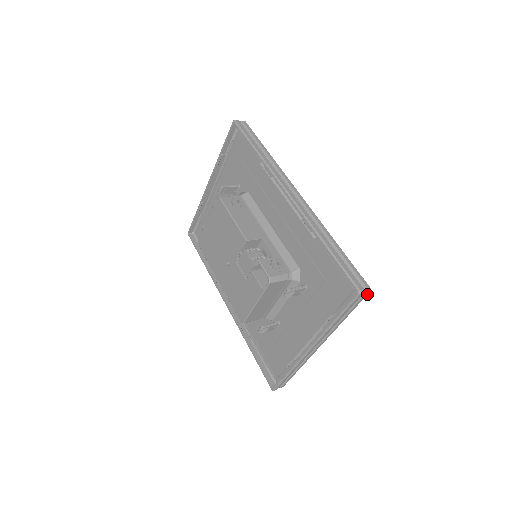
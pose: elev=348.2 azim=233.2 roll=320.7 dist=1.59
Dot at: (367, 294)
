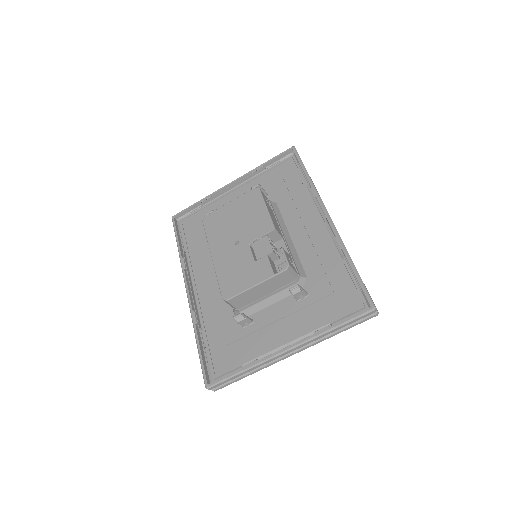
Dot at: occluded
